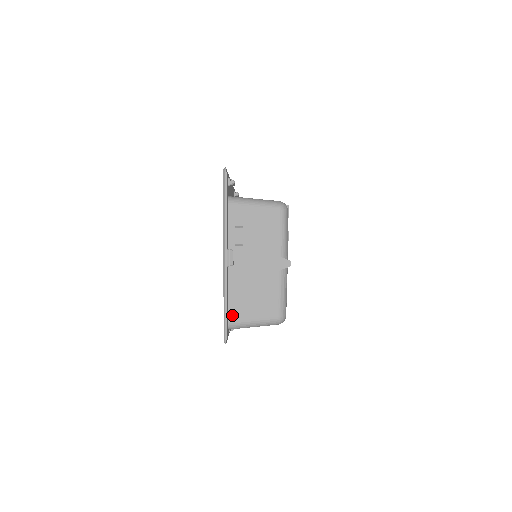
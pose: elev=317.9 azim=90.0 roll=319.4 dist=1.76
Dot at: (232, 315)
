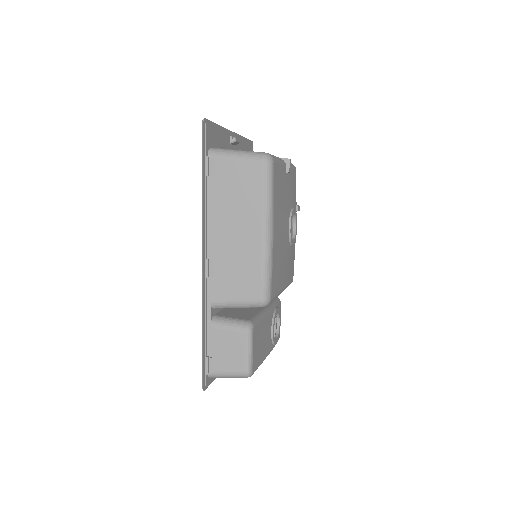
Dot at: occluded
